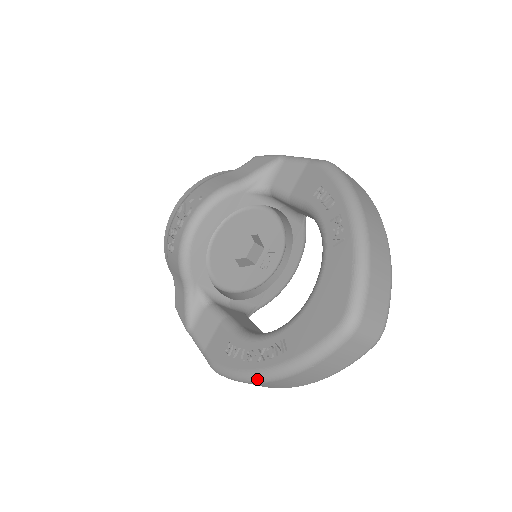
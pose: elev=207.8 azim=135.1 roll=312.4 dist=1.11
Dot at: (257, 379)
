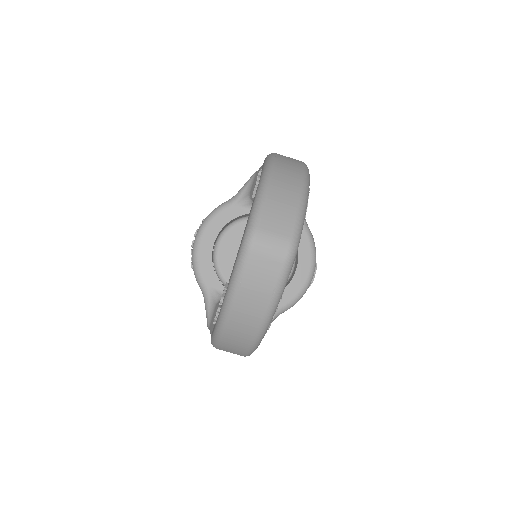
Dot at: (219, 327)
